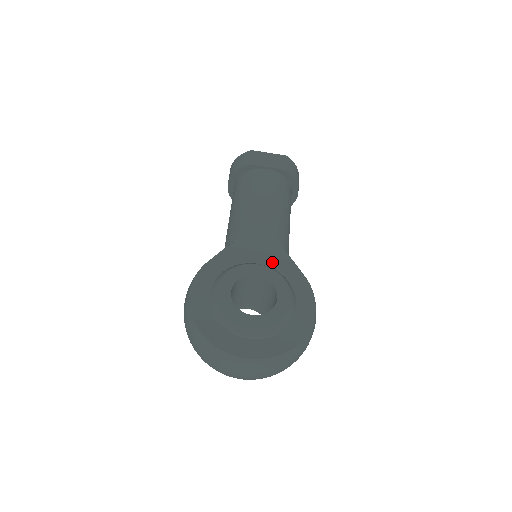
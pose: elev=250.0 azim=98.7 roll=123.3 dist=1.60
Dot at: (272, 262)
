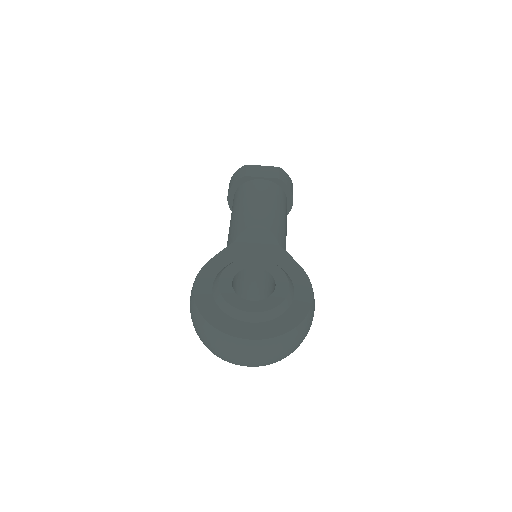
Dot at: (270, 257)
